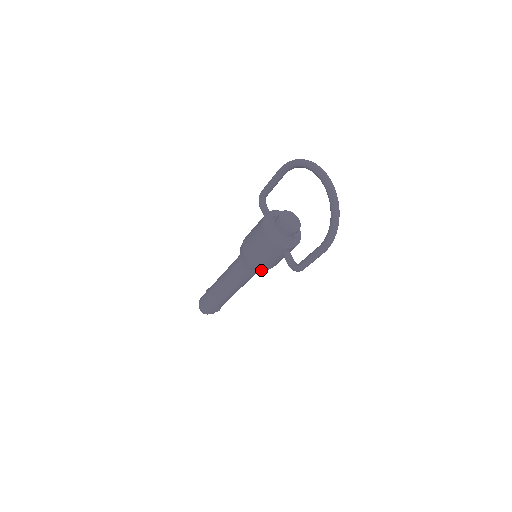
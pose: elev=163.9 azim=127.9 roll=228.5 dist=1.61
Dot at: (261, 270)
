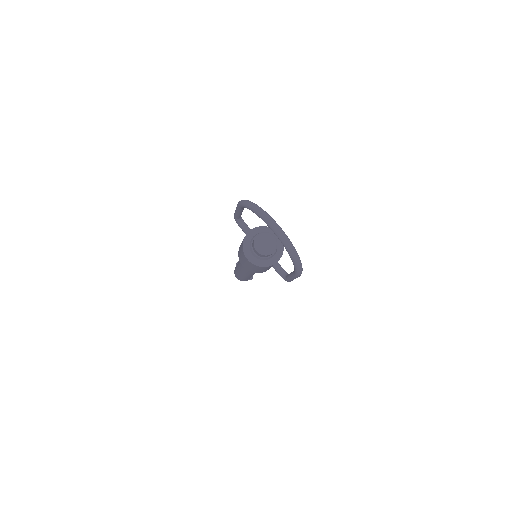
Dot at: occluded
